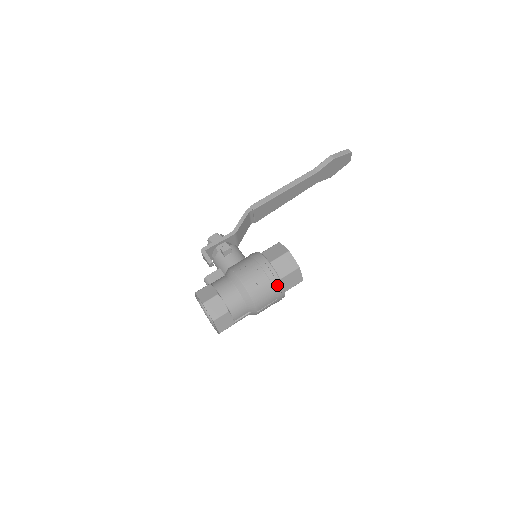
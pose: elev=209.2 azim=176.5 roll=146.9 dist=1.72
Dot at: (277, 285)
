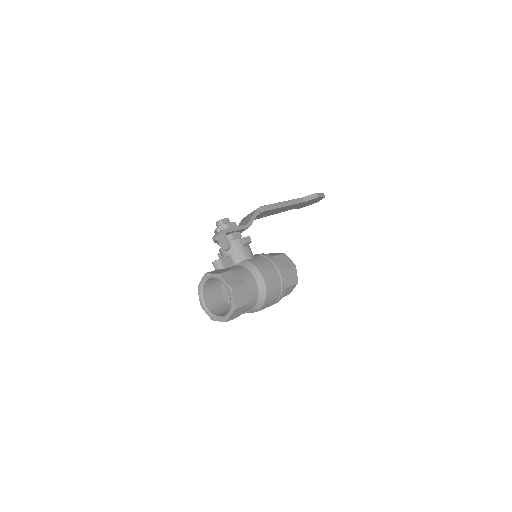
Dot at: (283, 293)
